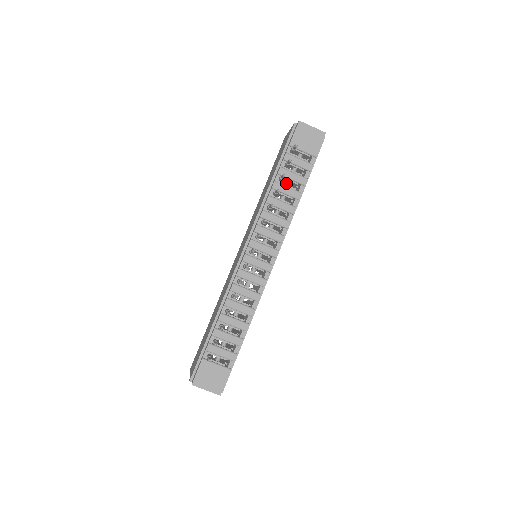
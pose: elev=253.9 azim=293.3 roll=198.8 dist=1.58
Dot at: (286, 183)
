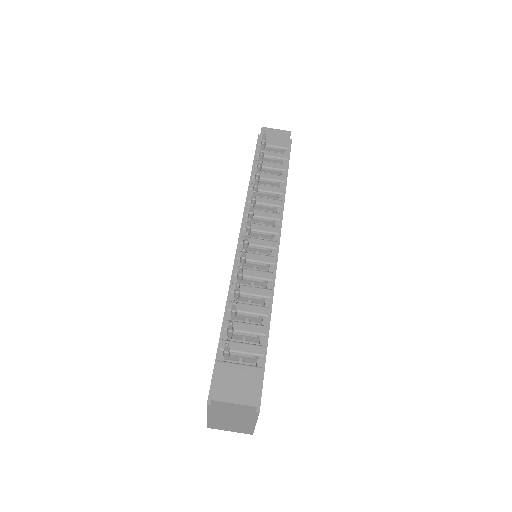
Dot at: occluded
